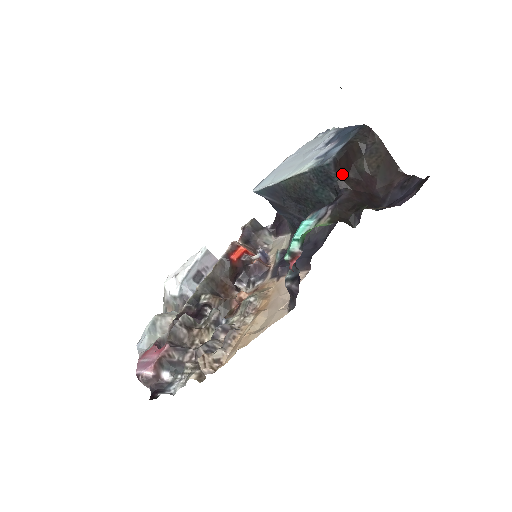
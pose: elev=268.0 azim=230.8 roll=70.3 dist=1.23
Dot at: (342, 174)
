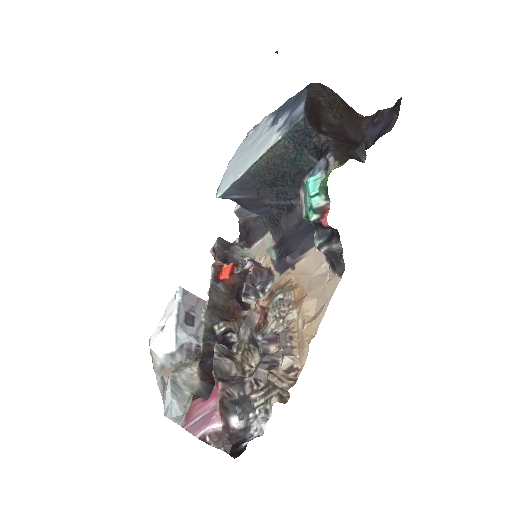
Dot at: (317, 128)
